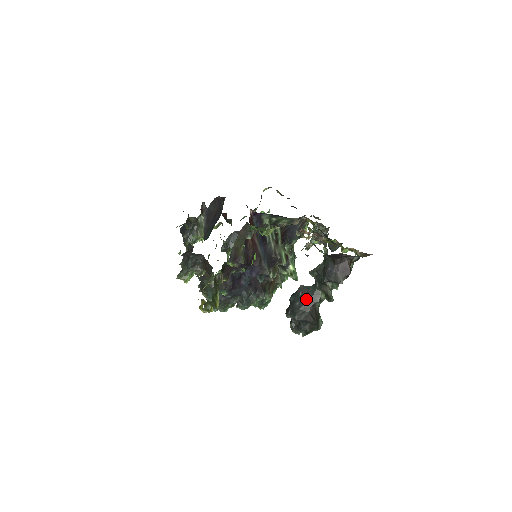
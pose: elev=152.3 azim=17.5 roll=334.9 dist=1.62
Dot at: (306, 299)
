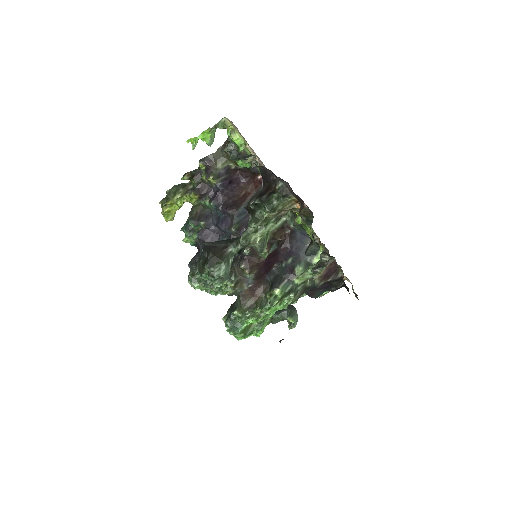
Dot at: (228, 240)
